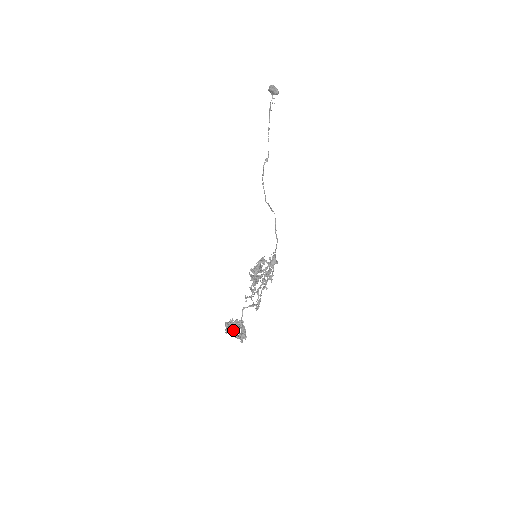
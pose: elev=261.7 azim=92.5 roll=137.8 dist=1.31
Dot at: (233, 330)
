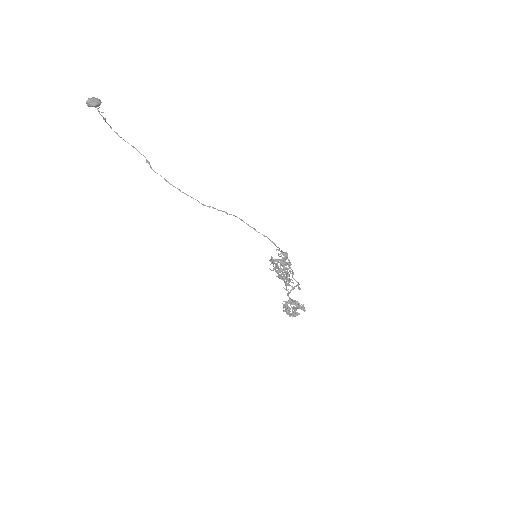
Dot at: (297, 313)
